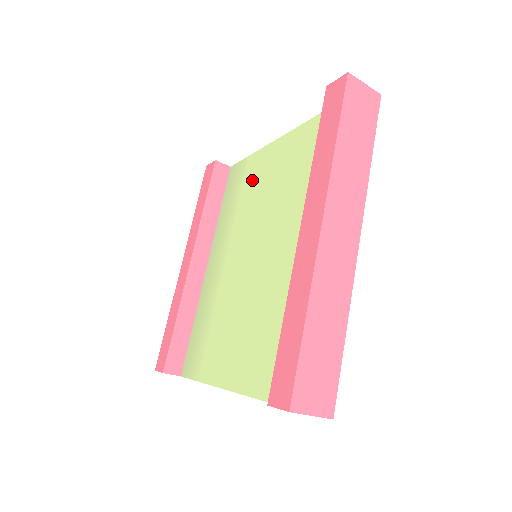
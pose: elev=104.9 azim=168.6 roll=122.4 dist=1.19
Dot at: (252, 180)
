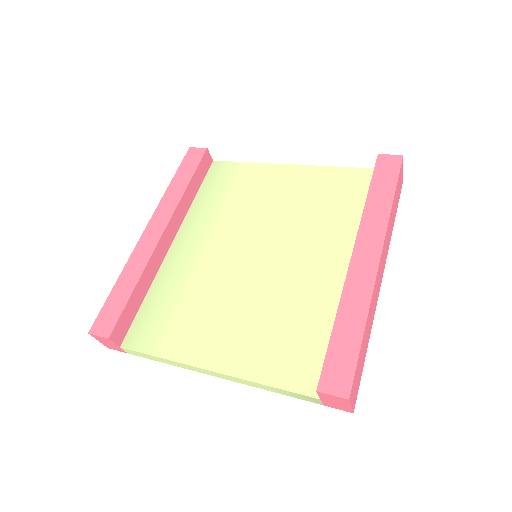
Dot at: (252, 186)
